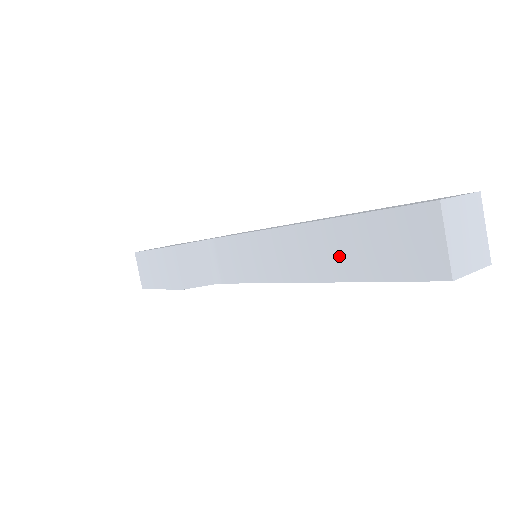
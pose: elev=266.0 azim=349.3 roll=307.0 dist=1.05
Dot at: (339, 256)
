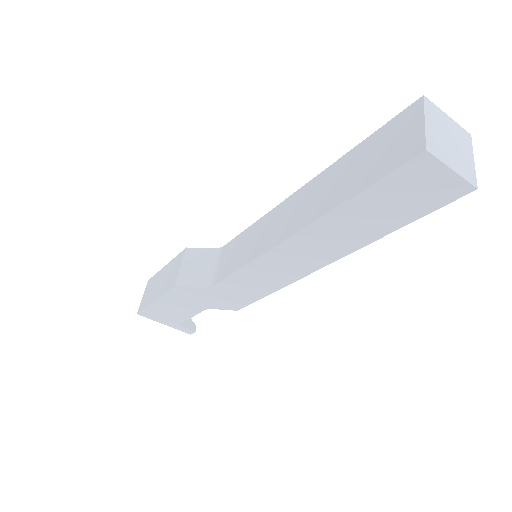
Dot at: (329, 192)
